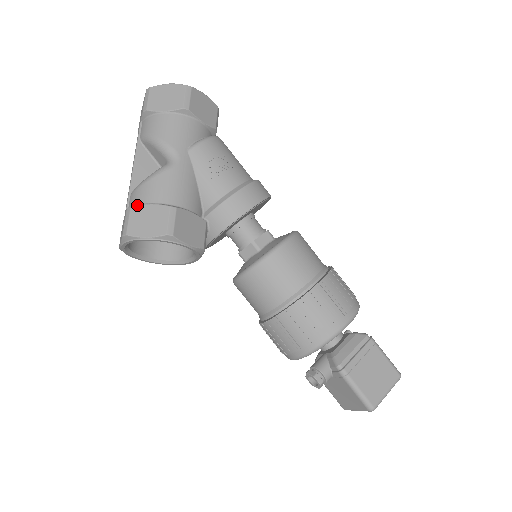
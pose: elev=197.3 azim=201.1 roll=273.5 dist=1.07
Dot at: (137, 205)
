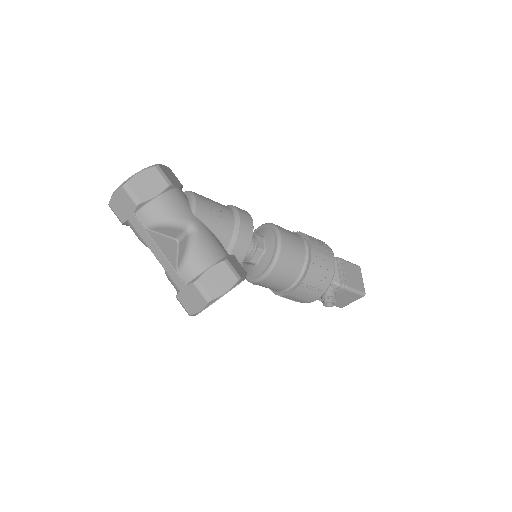
Dot at: (201, 276)
